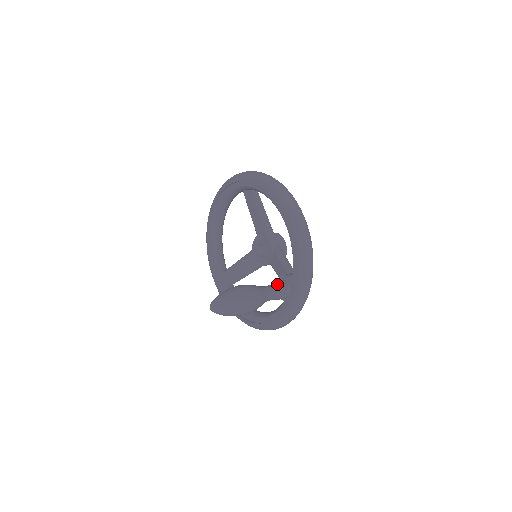
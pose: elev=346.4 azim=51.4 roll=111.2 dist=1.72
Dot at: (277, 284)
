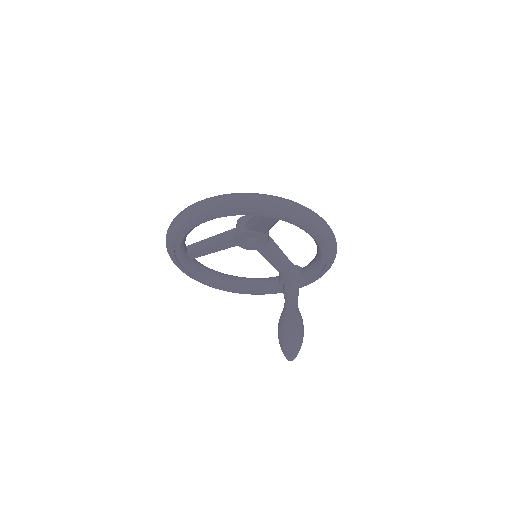
Dot at: (297, 293)
